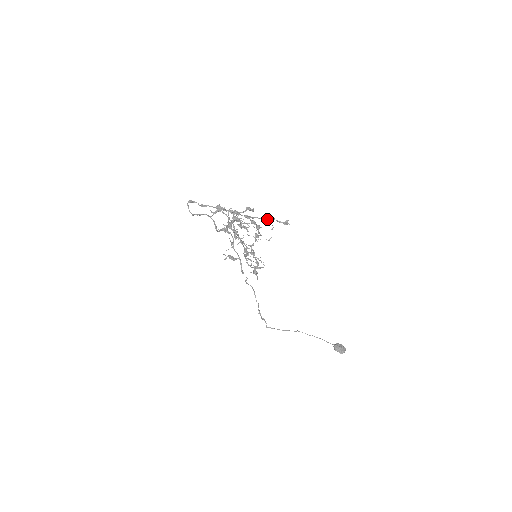
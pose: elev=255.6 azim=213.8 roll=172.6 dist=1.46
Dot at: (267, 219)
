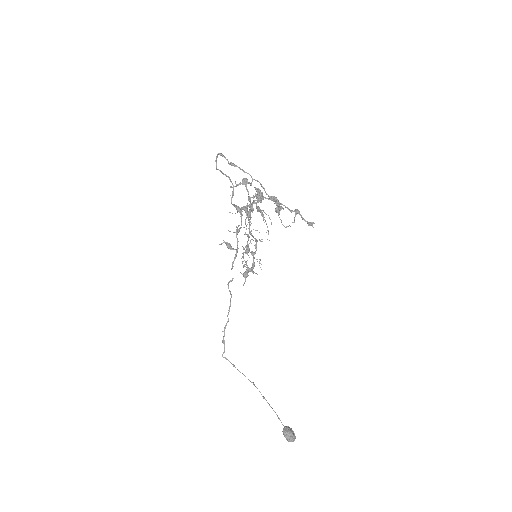
Dot at: (292, 211)
